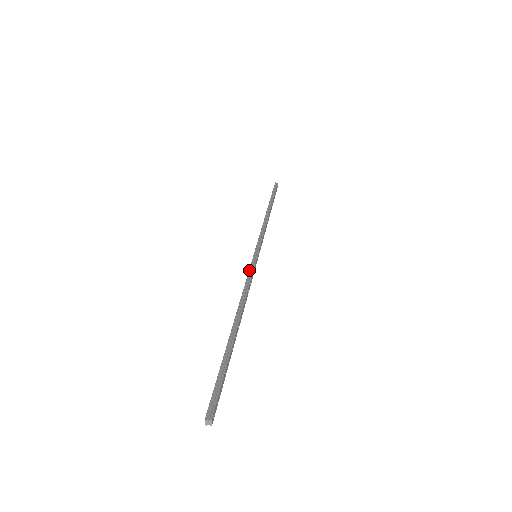
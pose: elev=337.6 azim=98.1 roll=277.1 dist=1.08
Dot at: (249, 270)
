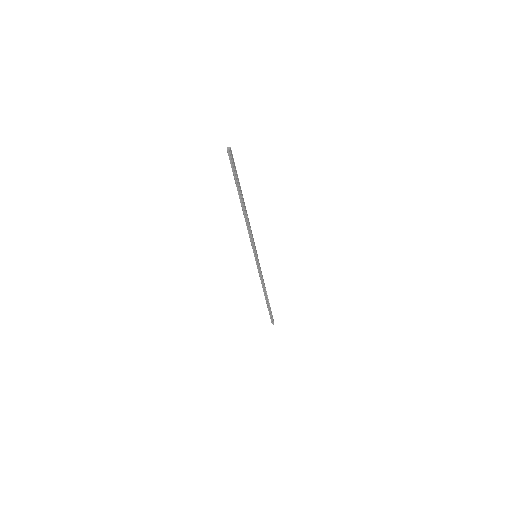
Dot at: (252, 241)
